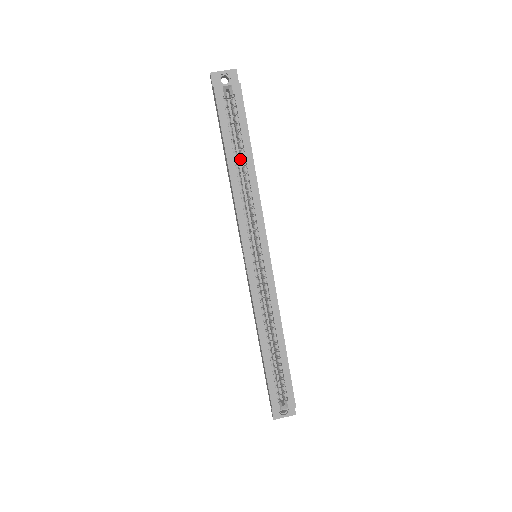
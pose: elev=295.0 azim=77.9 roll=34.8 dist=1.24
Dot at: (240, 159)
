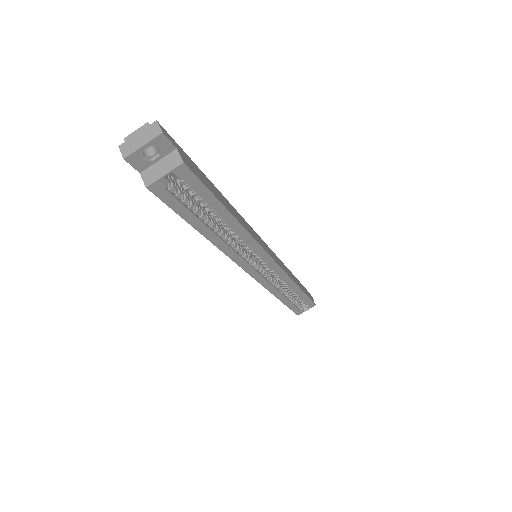
Dot at: occluded
